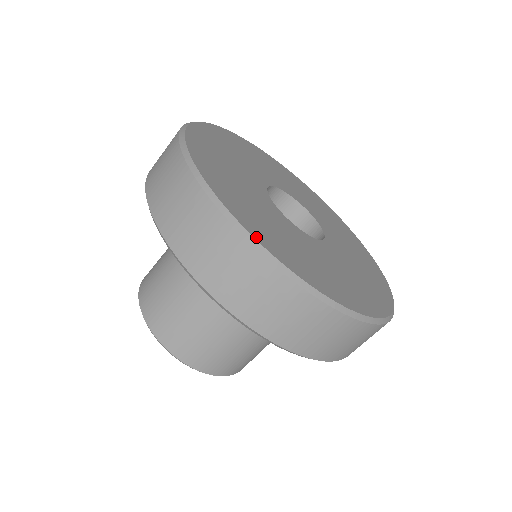
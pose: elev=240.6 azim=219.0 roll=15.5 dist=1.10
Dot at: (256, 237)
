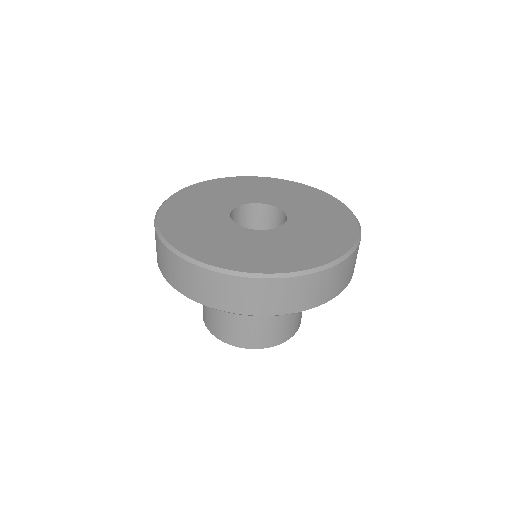
Dot at: (290, 271)
